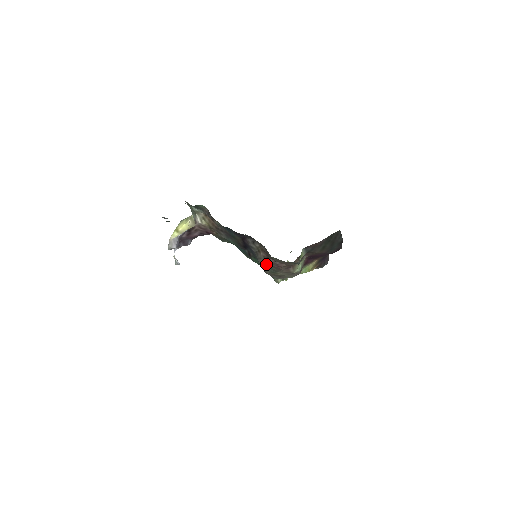
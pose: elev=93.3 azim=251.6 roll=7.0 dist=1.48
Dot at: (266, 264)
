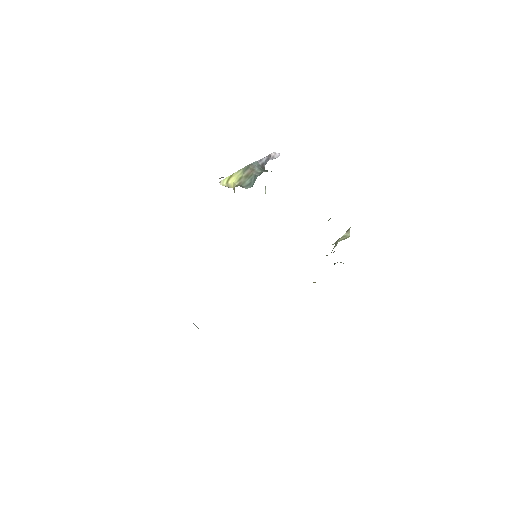
Dot at: occluded
